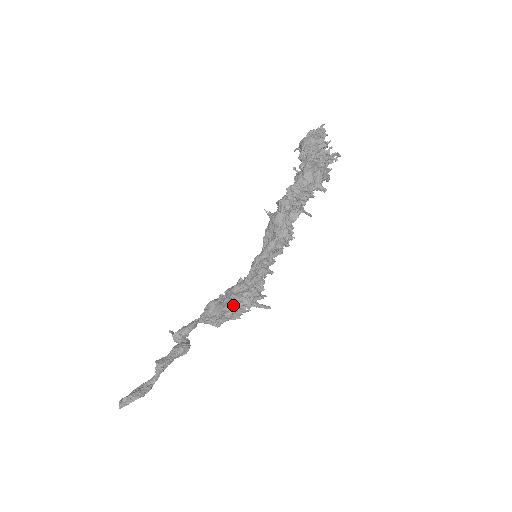
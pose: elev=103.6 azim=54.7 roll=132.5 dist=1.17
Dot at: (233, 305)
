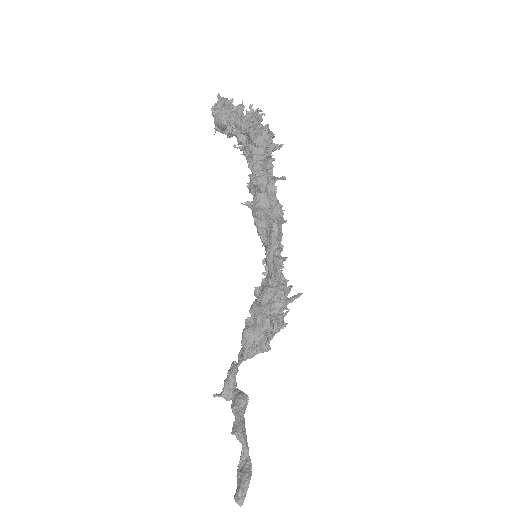
Dot at: (272, 317)
